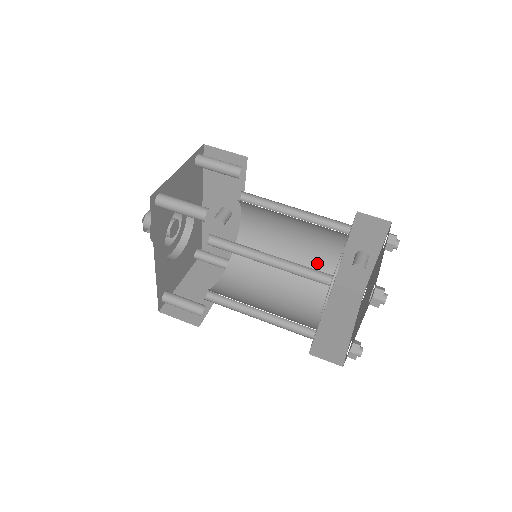
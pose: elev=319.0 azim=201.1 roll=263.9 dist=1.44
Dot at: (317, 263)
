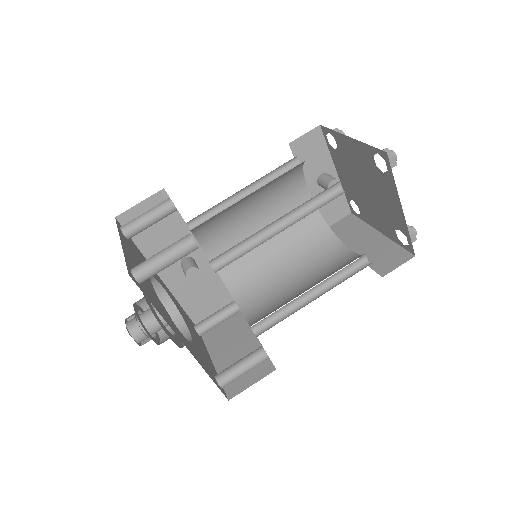
Dot at: (299, 223)
